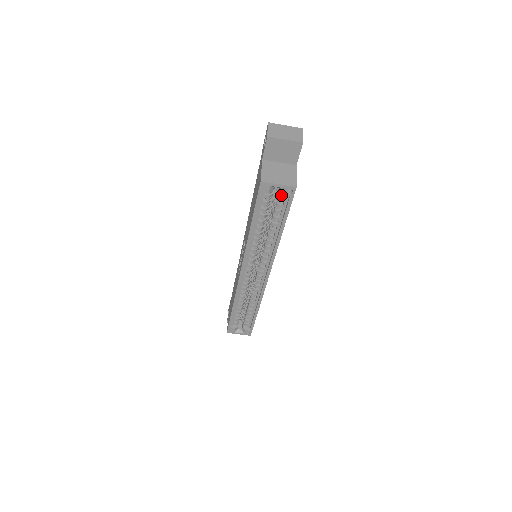
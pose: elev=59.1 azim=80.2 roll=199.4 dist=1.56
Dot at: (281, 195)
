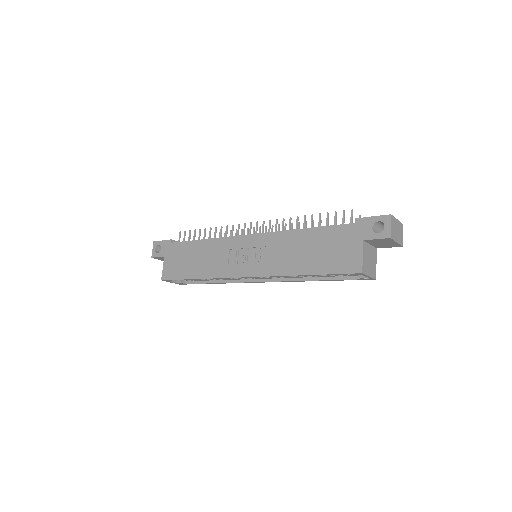
Dot at: occluded
